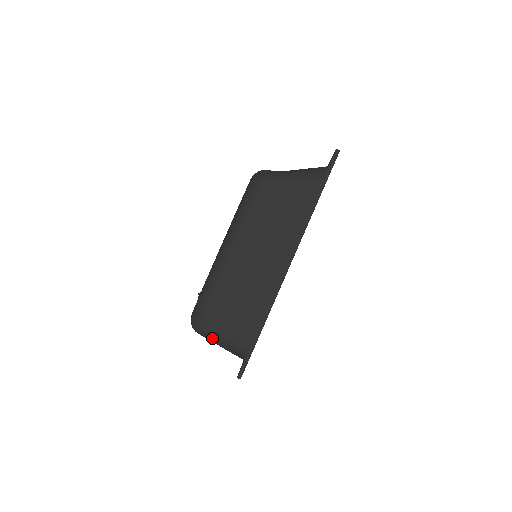
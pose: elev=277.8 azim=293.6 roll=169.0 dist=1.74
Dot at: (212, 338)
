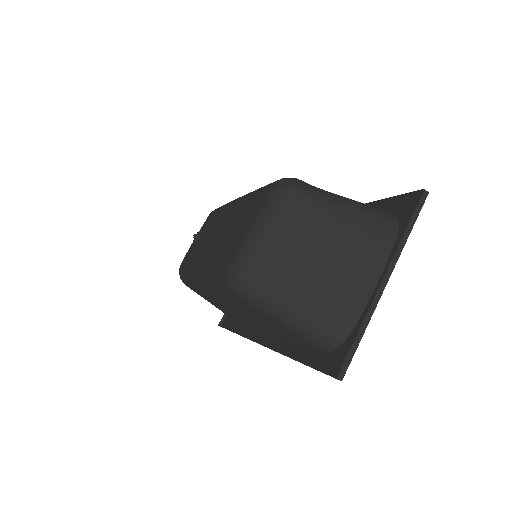
Dot at: occluded
